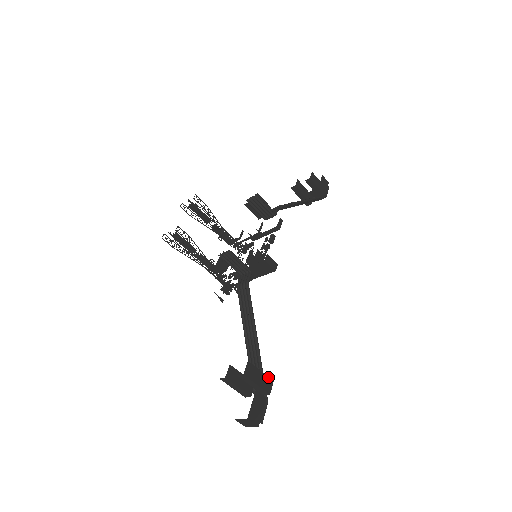
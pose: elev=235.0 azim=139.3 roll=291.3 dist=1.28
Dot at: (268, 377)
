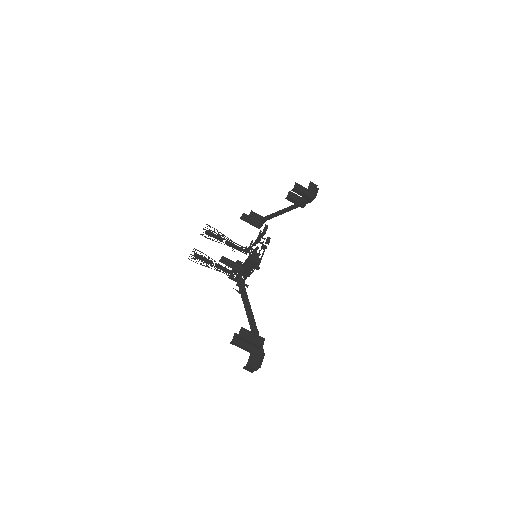
Dot at: (260, 336)
